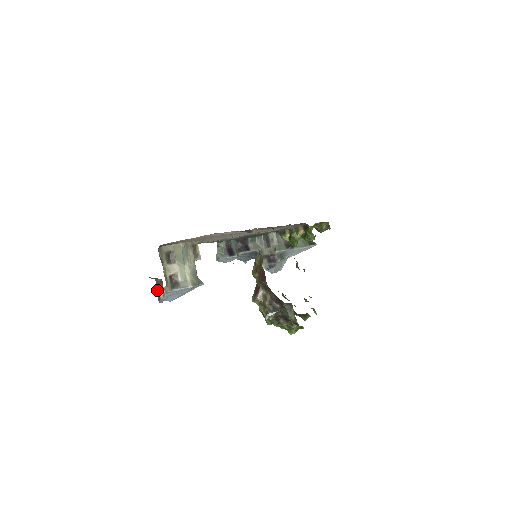
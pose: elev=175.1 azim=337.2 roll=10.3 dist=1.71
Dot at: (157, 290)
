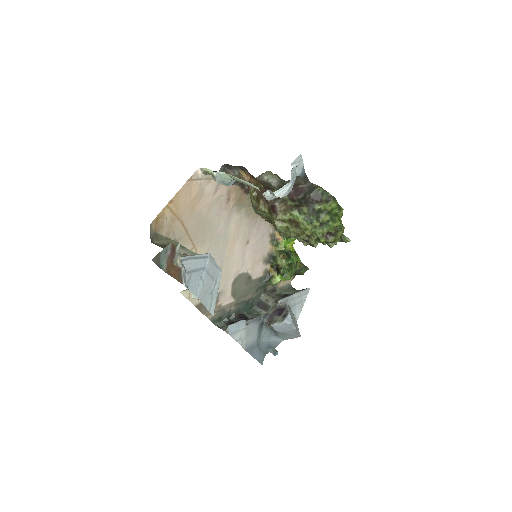
Dot at: (173, 273)
